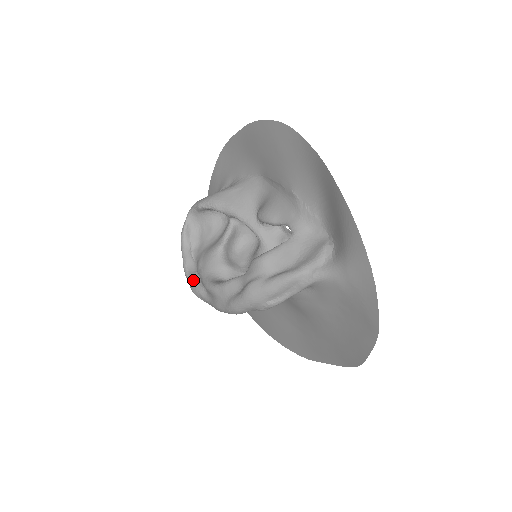
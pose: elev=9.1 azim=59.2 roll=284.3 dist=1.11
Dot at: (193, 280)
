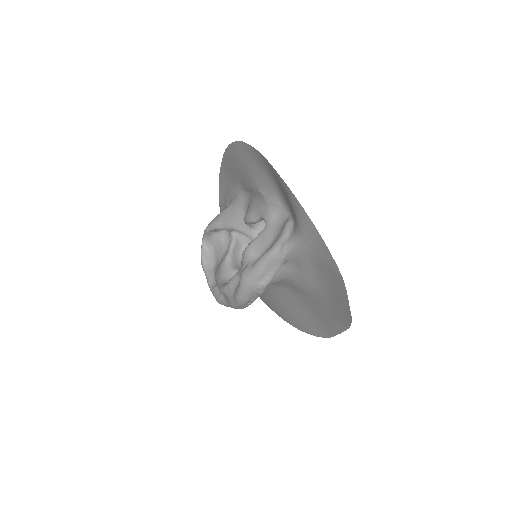
Dot at: (215, 292)
